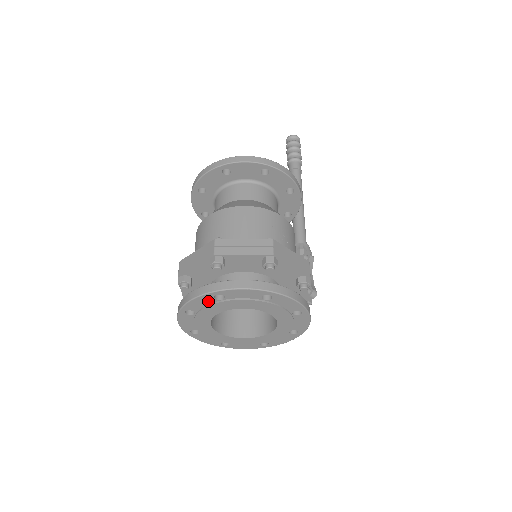
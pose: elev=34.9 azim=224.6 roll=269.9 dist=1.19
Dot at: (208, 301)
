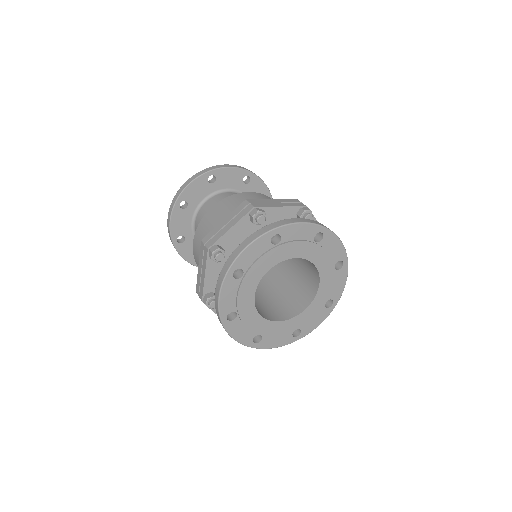
Dot at: (263, 248)
